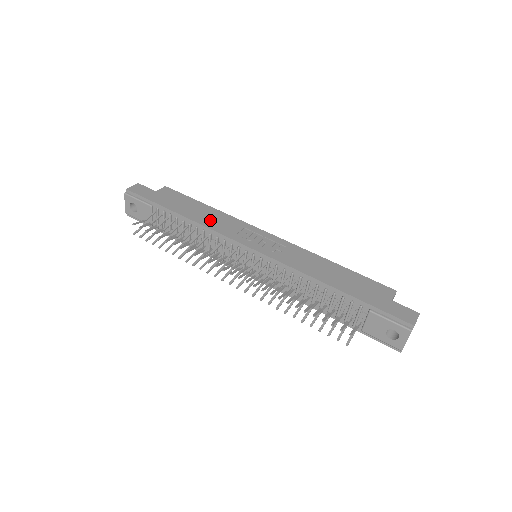
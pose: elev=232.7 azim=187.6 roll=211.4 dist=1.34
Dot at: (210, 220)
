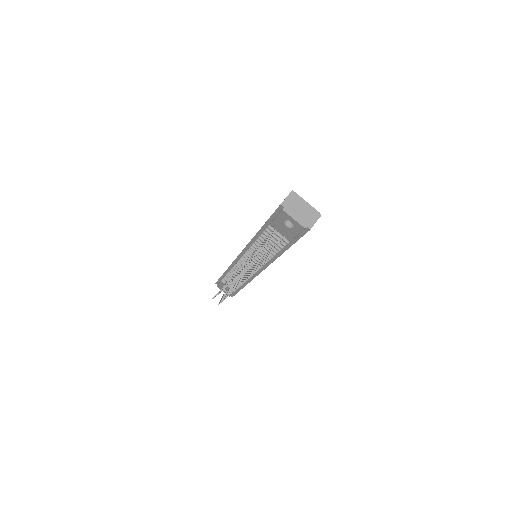
Dot at: occluded
